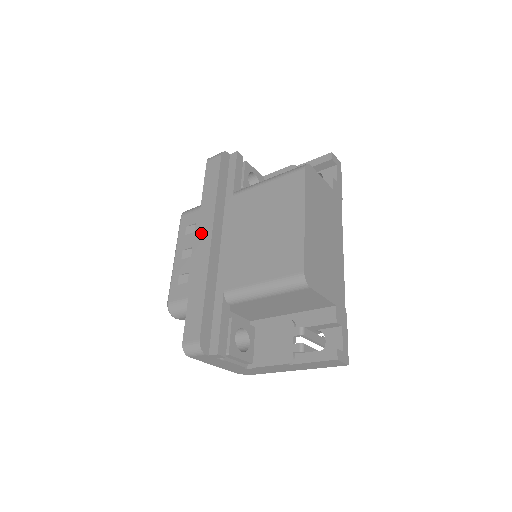
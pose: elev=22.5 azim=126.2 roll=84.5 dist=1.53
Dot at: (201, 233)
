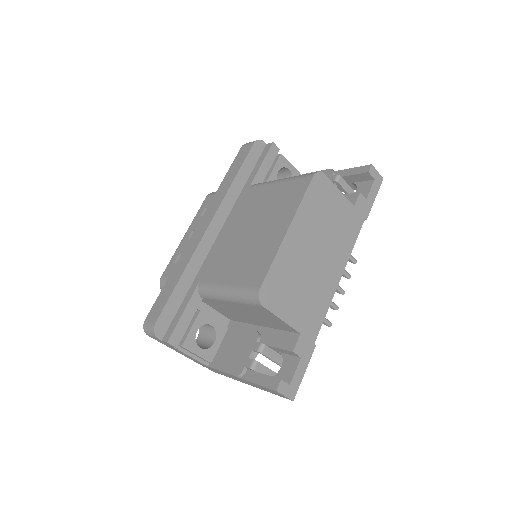
Dot at: (204, 218)
